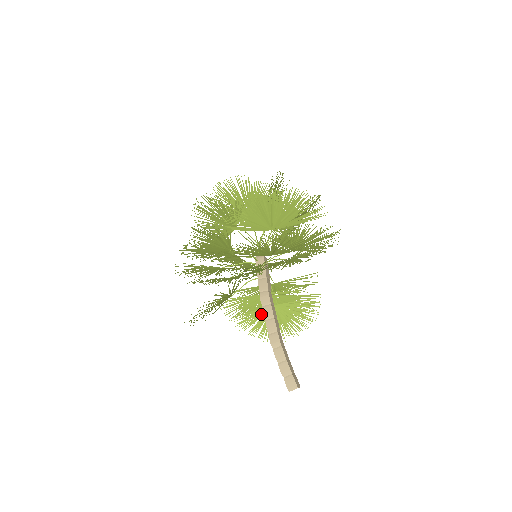
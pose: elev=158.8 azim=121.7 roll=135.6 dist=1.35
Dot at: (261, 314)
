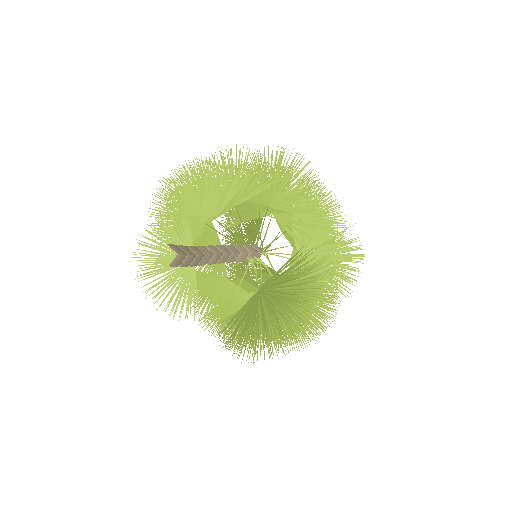
Dot at: (245, 308)
